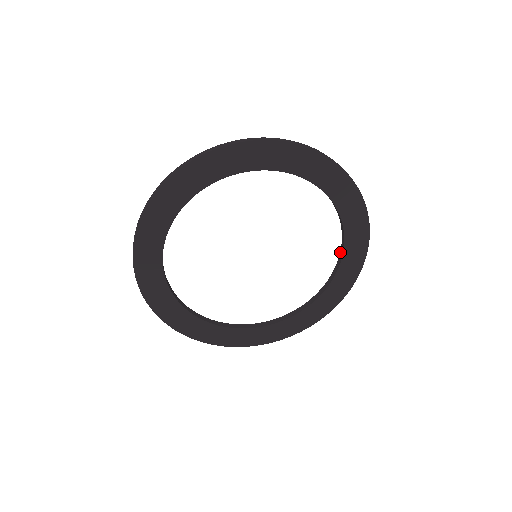
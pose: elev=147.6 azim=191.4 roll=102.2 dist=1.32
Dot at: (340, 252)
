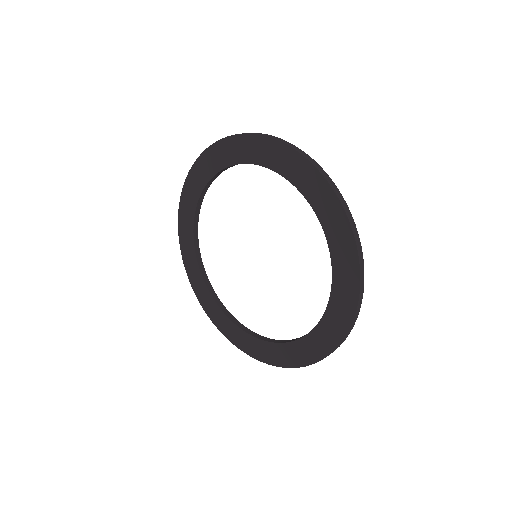
Dot at: occluded
